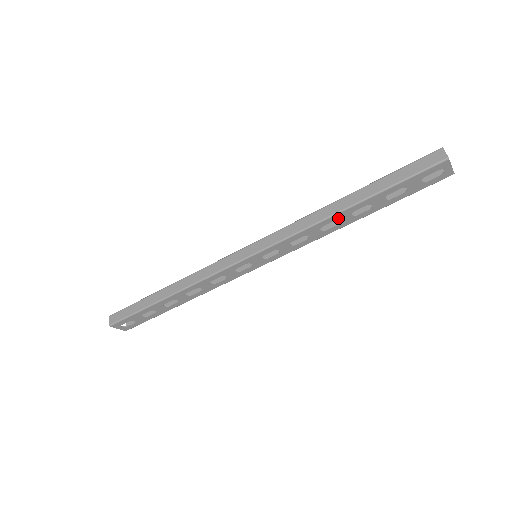
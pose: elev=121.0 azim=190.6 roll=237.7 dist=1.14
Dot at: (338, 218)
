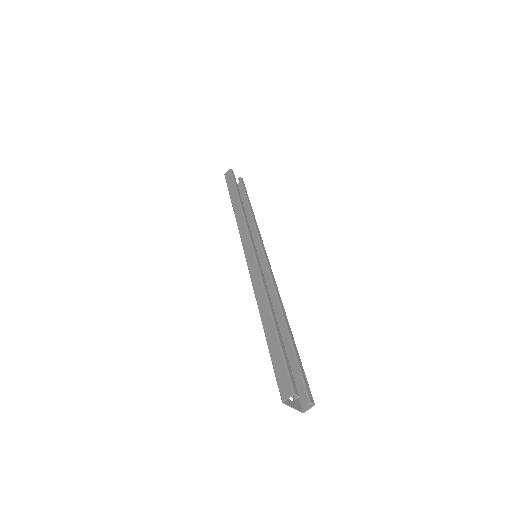
Dot at: occluded
